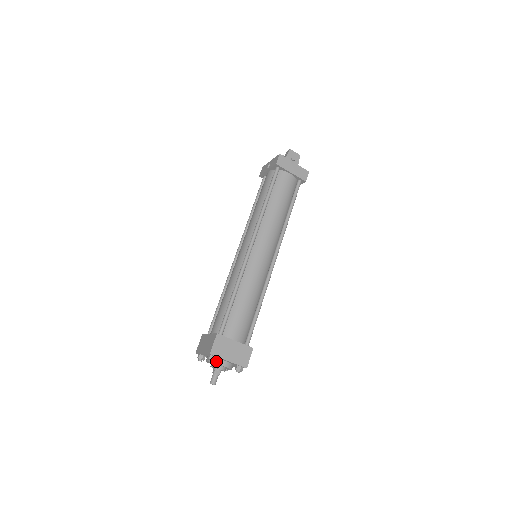
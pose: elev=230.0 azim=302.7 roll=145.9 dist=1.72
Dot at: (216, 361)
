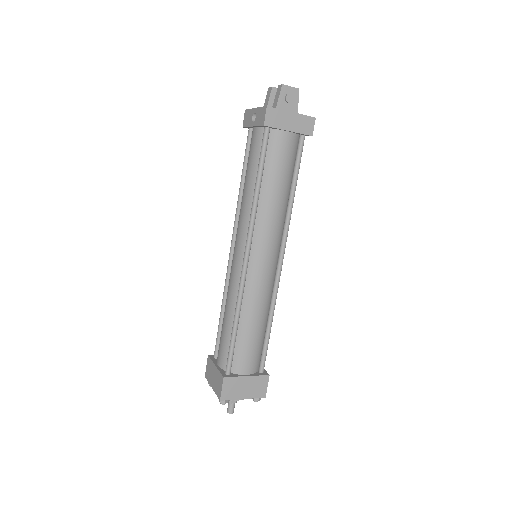
Dot at: occluded
